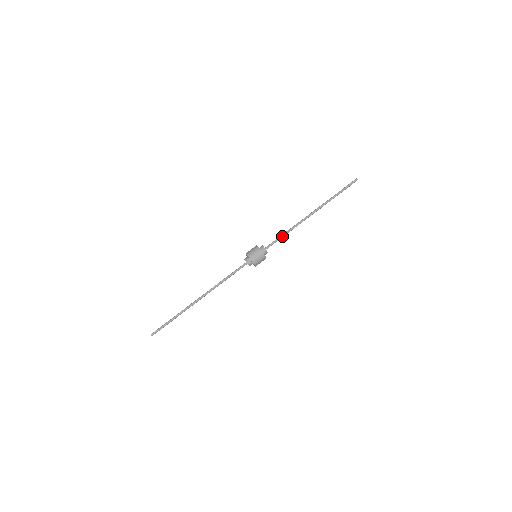
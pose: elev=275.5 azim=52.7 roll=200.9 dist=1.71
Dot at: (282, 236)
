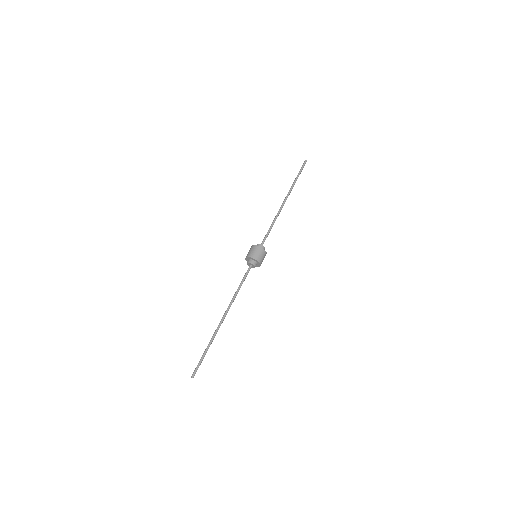
Dot at: occluded
